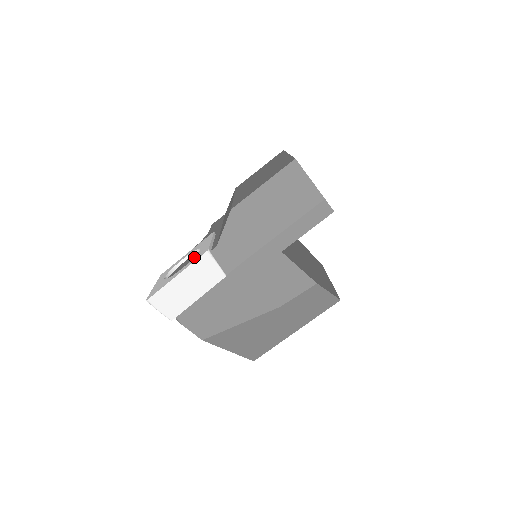
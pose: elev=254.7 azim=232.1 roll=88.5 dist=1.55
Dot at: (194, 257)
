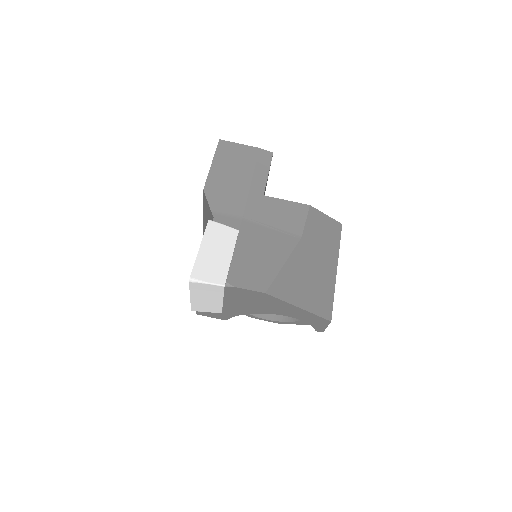
Dot at: occluded
